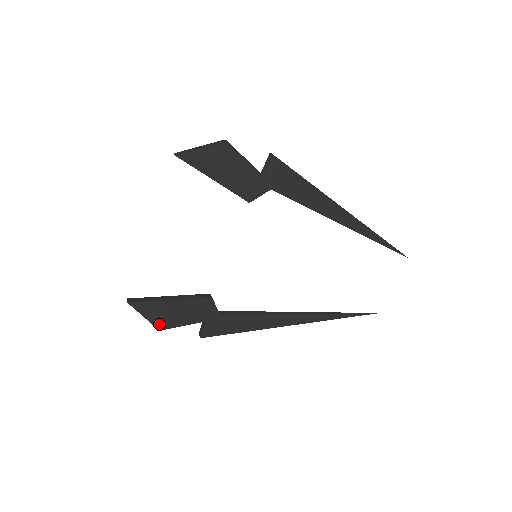
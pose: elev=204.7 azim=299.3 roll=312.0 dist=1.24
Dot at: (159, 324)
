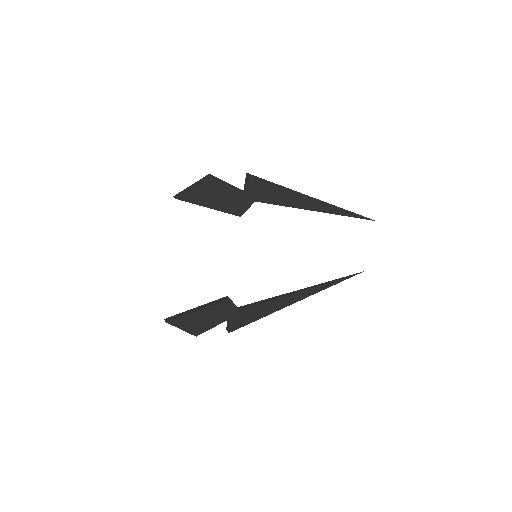
Dot at: (194, 332)
